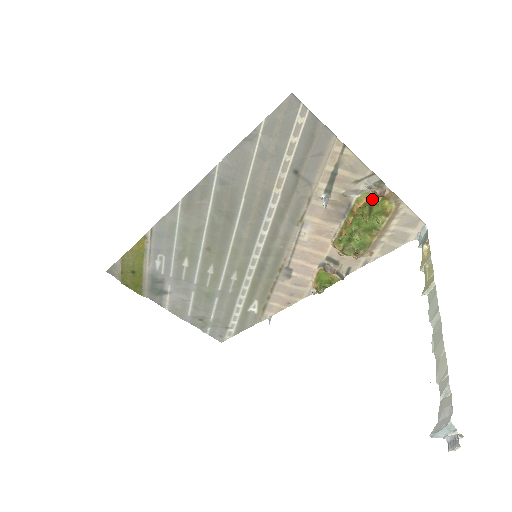
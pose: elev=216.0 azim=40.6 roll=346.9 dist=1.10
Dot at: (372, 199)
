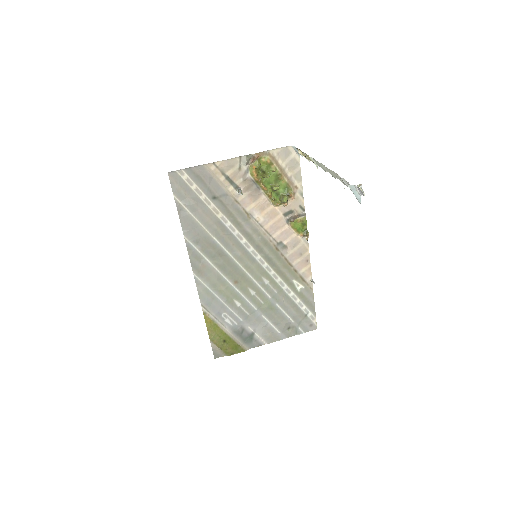
Dot at: (254, 166)
